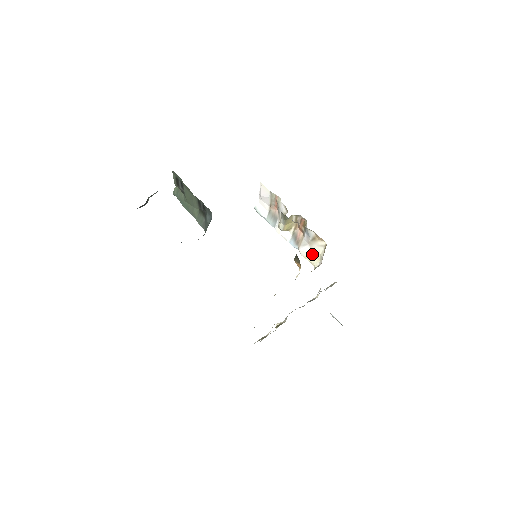
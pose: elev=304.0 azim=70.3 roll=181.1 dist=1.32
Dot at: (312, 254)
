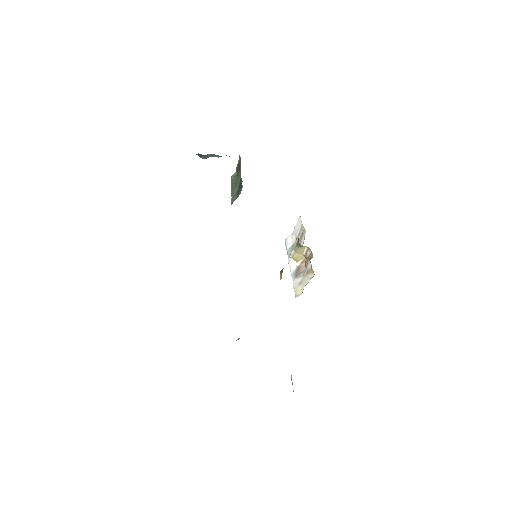
Dot at: (300, 285)
